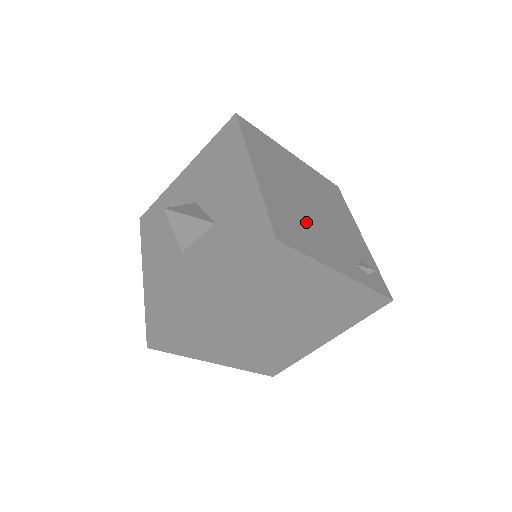
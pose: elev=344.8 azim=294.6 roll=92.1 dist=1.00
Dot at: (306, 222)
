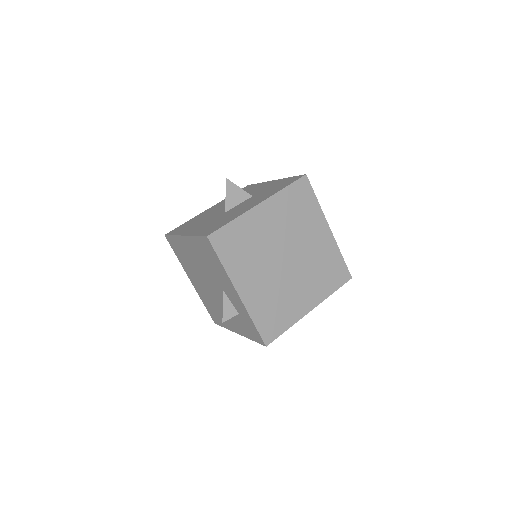
Dot at: occluded
